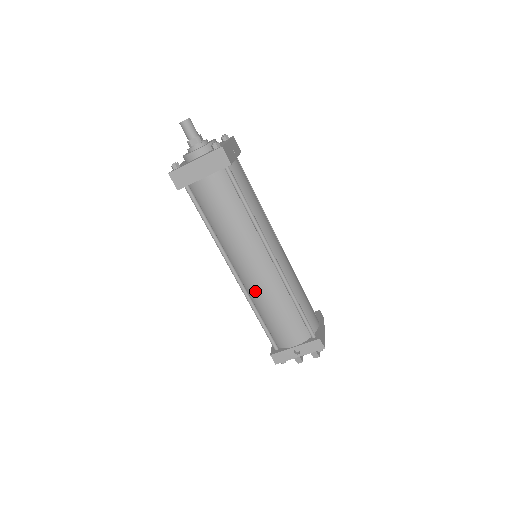
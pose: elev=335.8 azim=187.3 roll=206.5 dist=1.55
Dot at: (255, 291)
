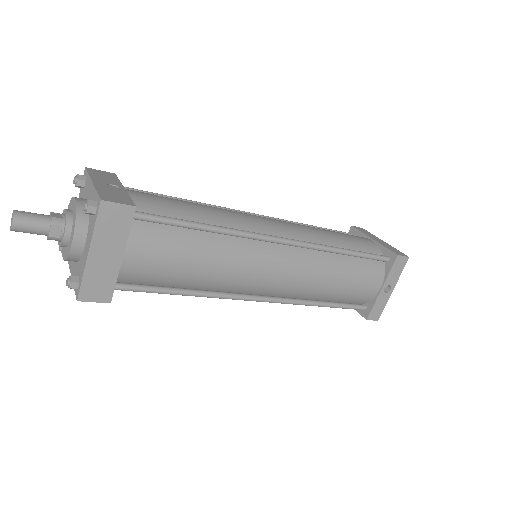
Dot at: (298, 290)
